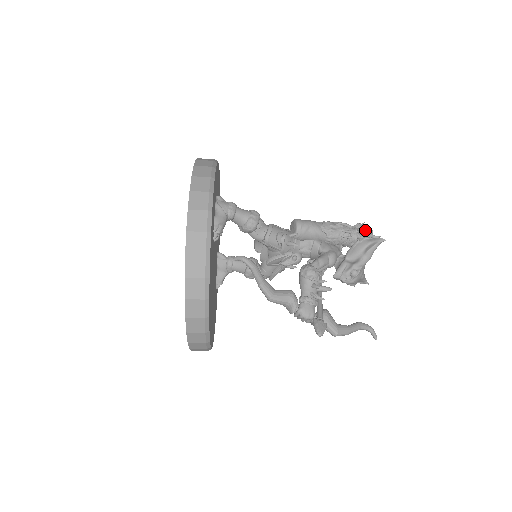
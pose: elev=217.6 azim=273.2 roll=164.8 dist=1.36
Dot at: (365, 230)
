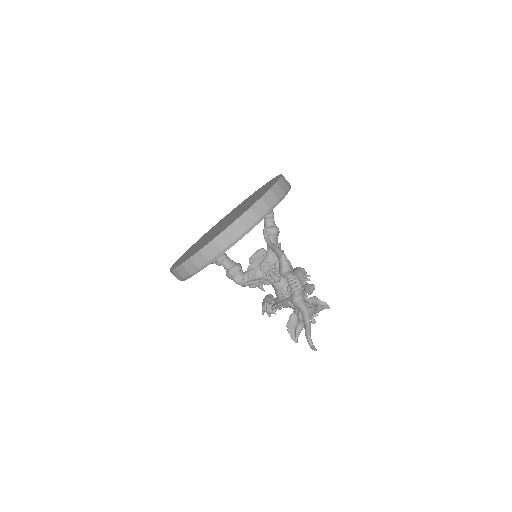
Dot at: occluded
